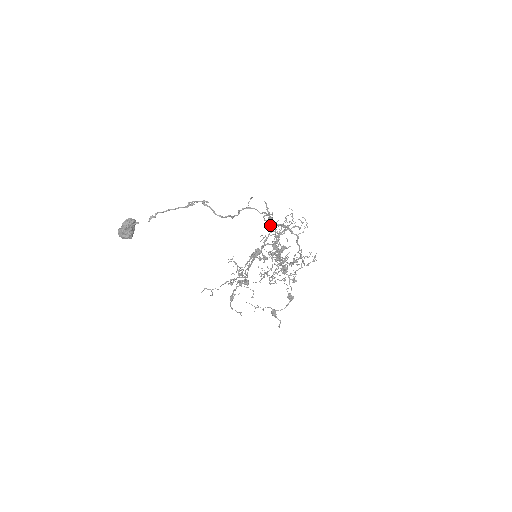
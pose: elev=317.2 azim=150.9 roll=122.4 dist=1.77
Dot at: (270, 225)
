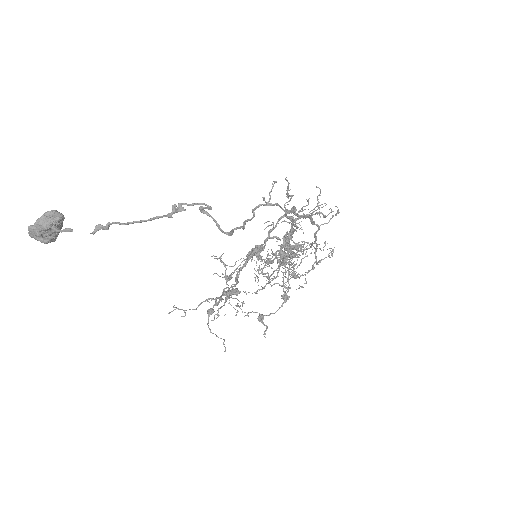
Dot at: (291, 223)
